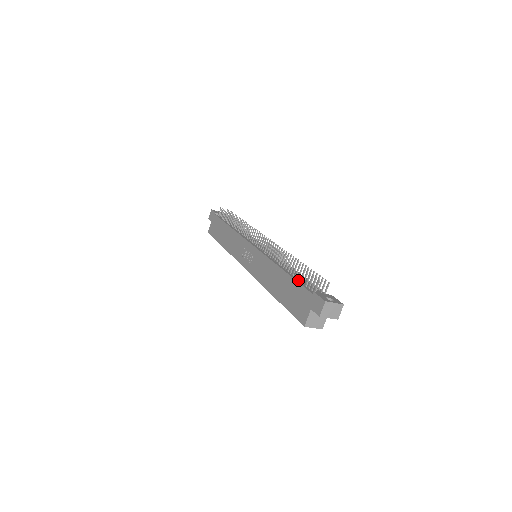
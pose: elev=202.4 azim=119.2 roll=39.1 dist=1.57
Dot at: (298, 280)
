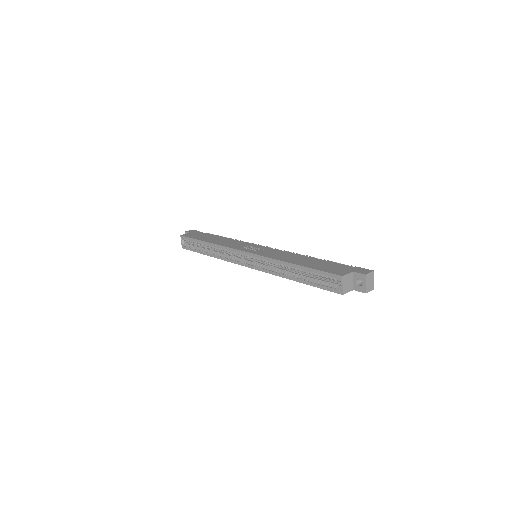
Dot at: occluded
